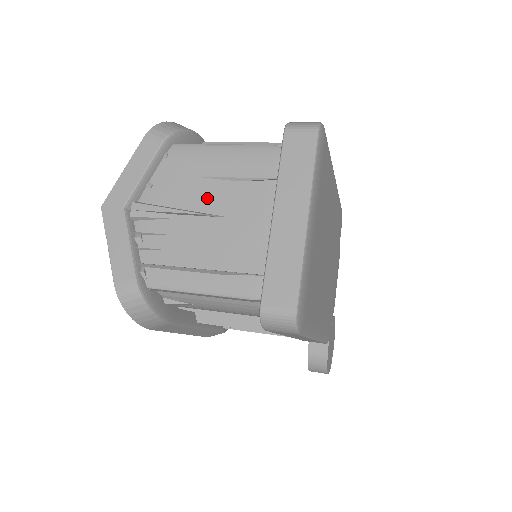
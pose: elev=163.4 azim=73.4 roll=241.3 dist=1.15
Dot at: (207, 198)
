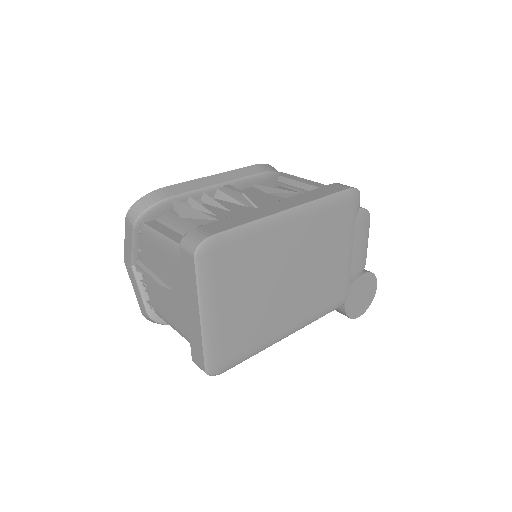
Dot at: (163, 273)
